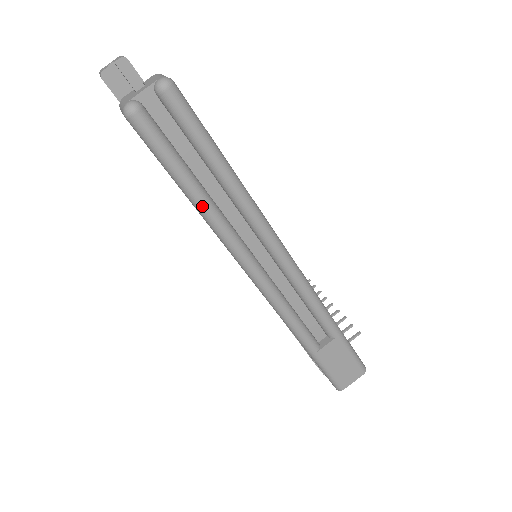
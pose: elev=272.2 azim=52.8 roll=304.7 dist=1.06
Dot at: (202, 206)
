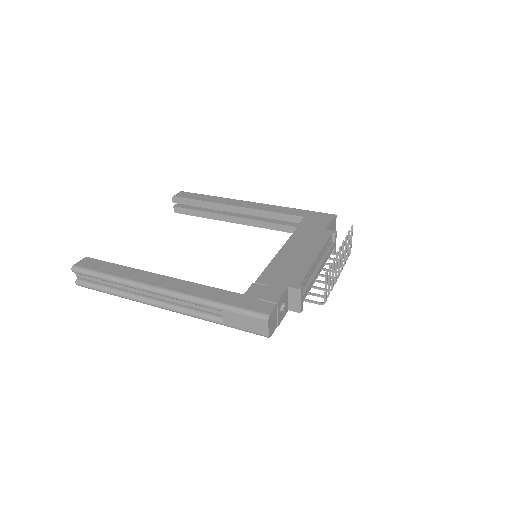
Dot at: (115, 295)
